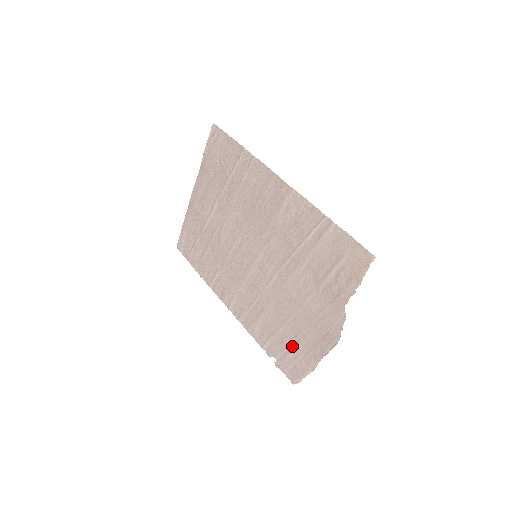
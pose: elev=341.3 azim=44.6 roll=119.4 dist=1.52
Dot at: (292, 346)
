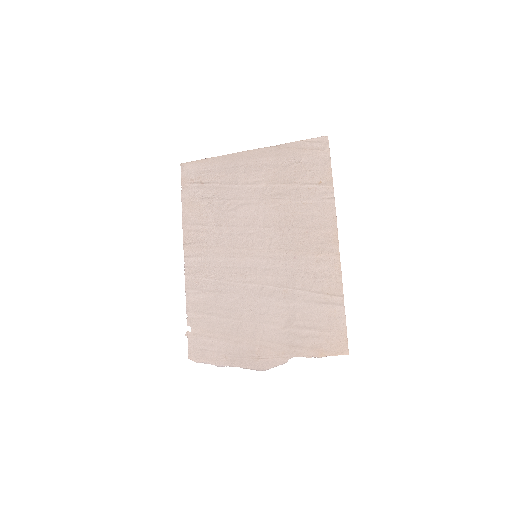
Dot at: (218, 337)
